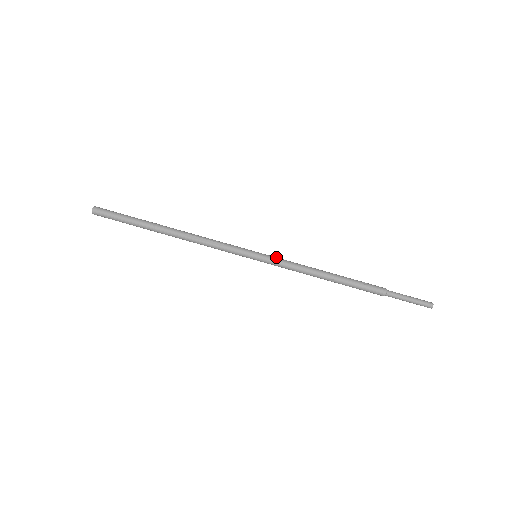
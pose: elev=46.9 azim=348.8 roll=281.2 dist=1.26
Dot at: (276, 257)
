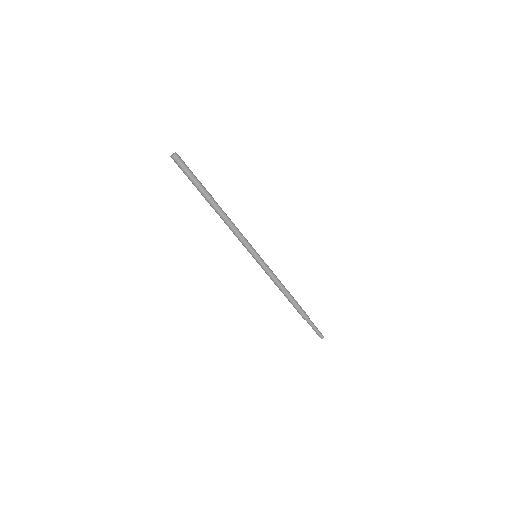
Dot at: occluded
